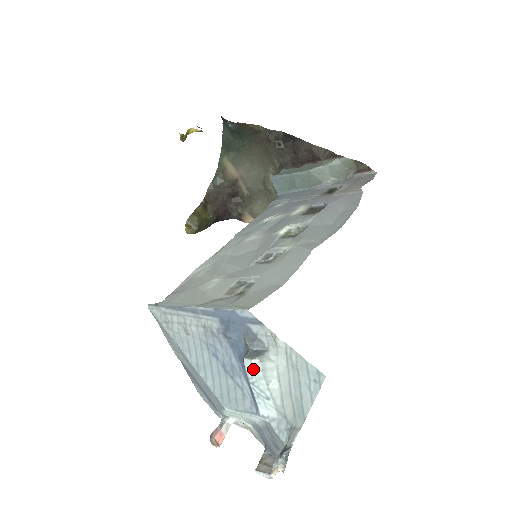
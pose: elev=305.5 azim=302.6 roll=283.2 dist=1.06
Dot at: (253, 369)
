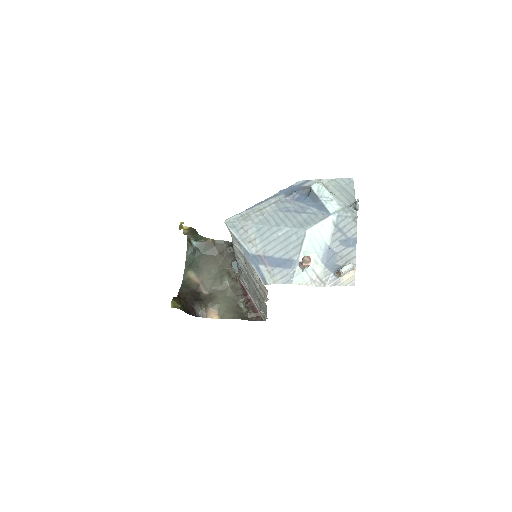
Dot at: (319, 188)
